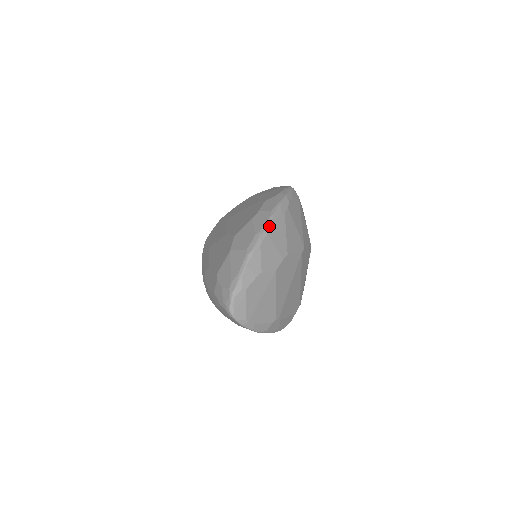
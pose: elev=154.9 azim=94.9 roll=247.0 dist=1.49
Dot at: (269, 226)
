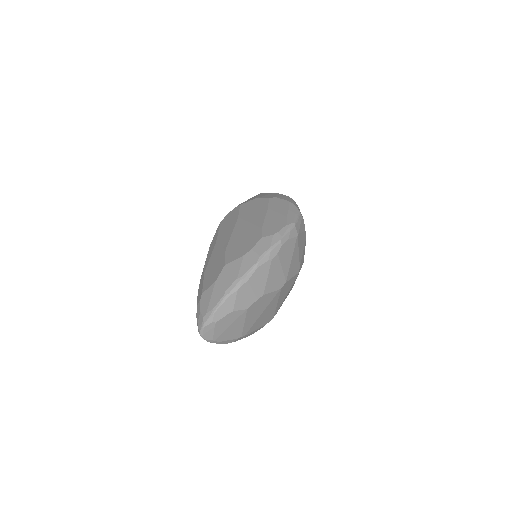
Dot at: (251, 273)
